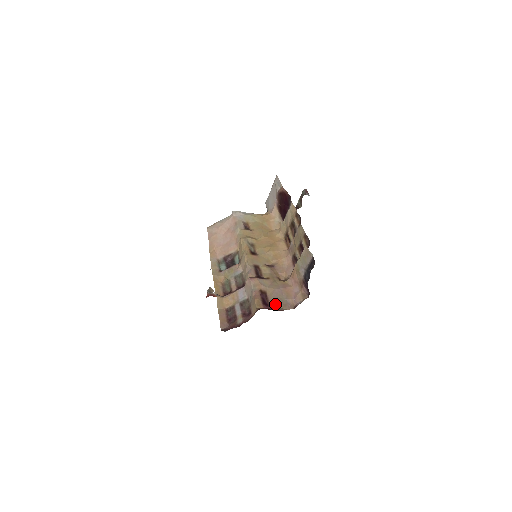
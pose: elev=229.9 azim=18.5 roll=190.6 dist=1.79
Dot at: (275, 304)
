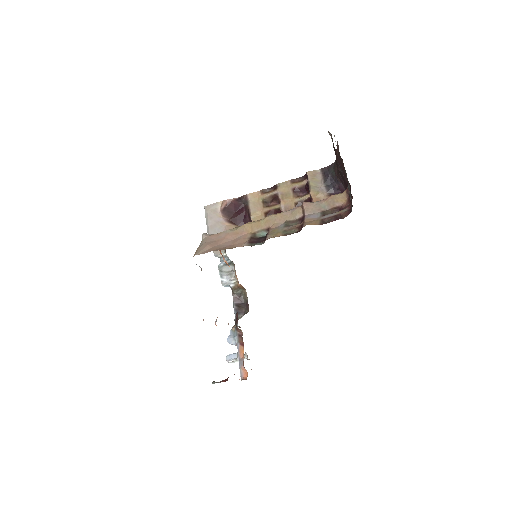
Dot at: occluded
